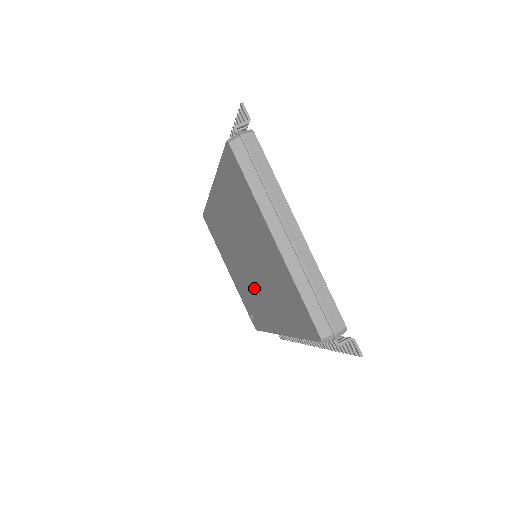
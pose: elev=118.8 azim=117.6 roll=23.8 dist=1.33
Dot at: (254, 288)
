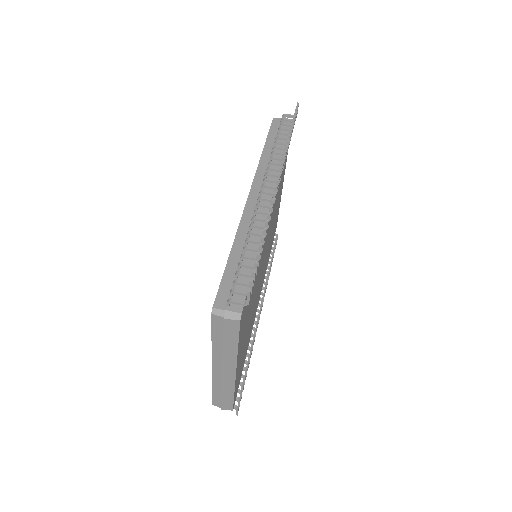
Dot at: occluded
